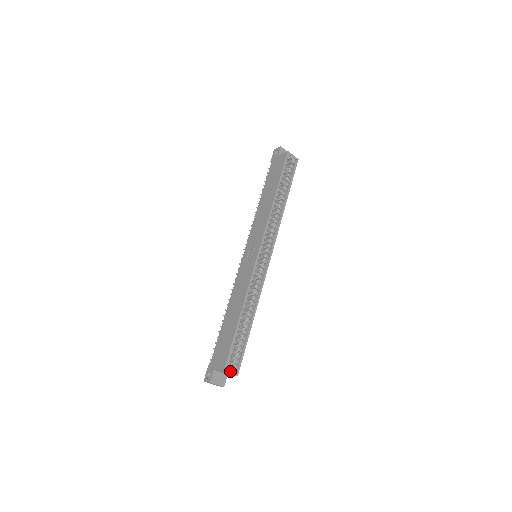
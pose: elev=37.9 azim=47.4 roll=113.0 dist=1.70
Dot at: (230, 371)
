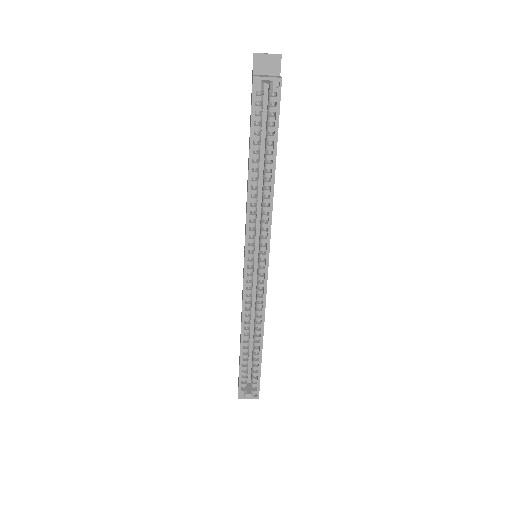
Dot at: (247, 396)
